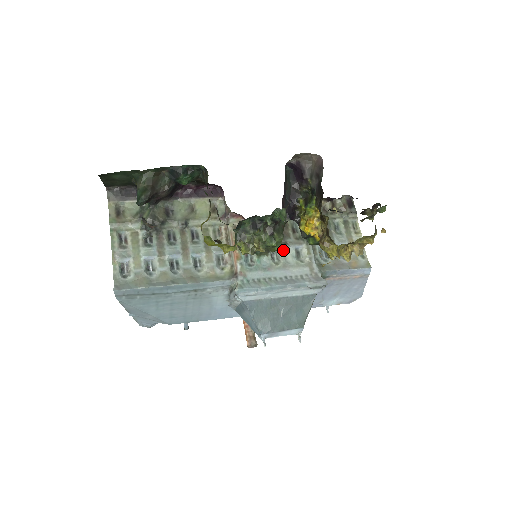
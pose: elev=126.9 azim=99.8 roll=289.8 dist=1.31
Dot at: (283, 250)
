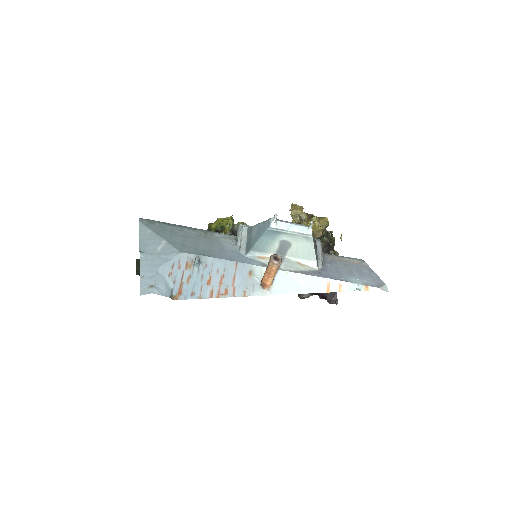
Dot at: occluded
